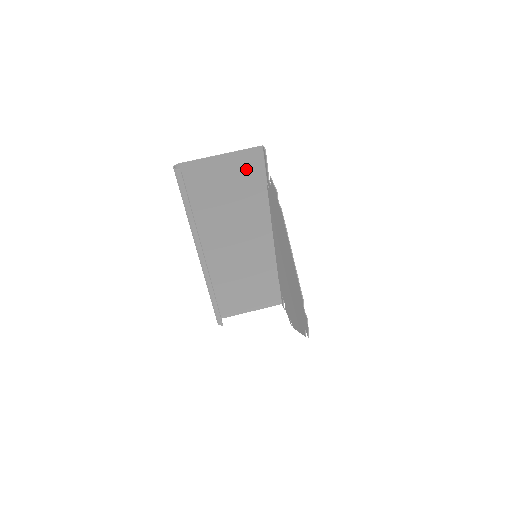
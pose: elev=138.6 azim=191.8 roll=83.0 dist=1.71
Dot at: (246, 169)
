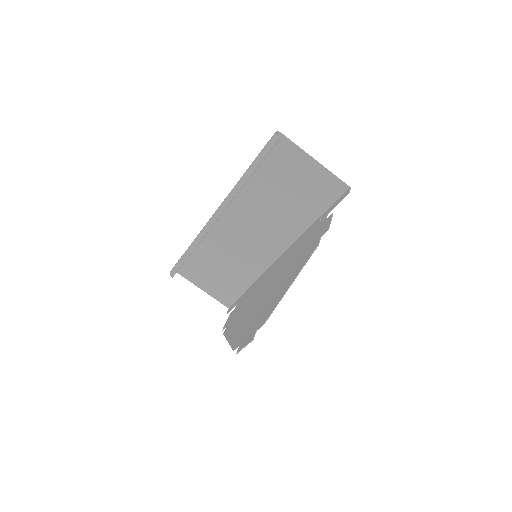
Dot at: (320, 190)
